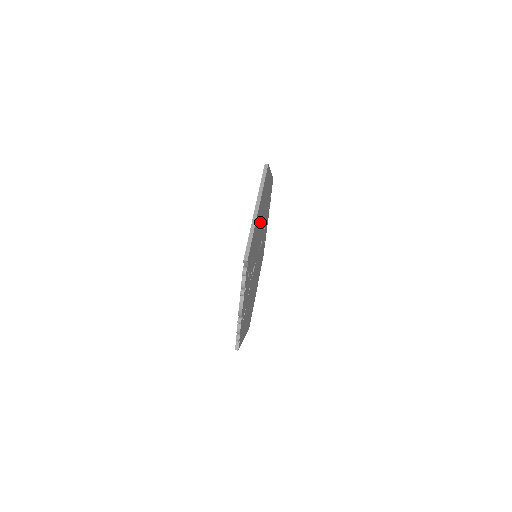
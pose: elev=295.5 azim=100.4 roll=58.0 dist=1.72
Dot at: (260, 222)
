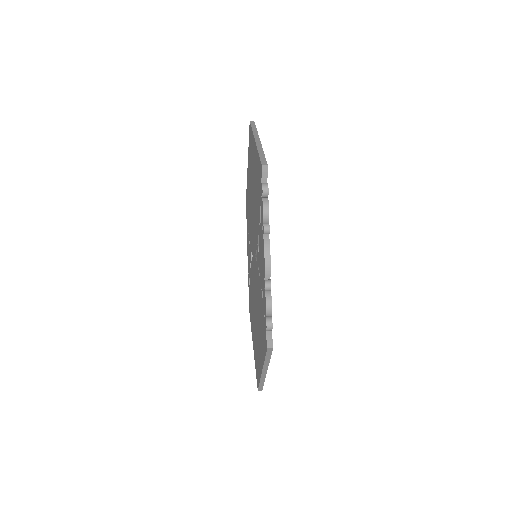
Dot at: occluded
